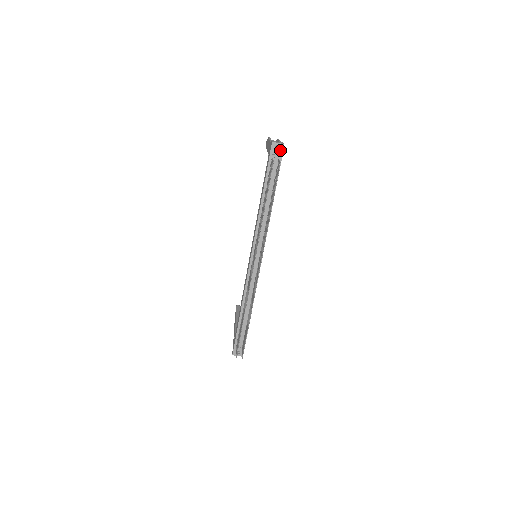
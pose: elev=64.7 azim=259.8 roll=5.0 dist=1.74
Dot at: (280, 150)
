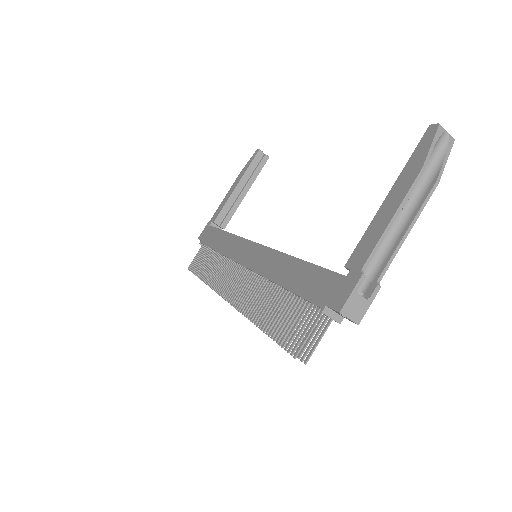
Dot at: (346, 318)
